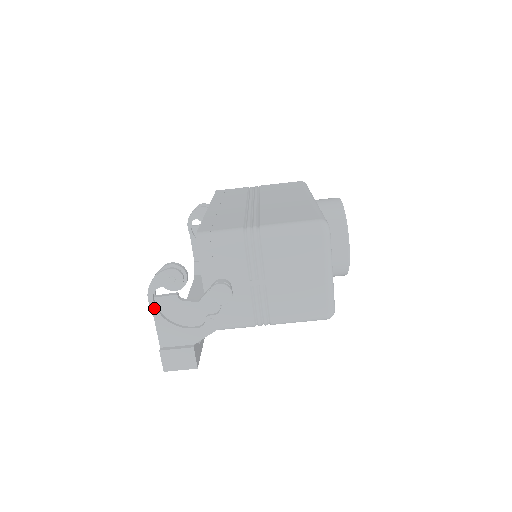
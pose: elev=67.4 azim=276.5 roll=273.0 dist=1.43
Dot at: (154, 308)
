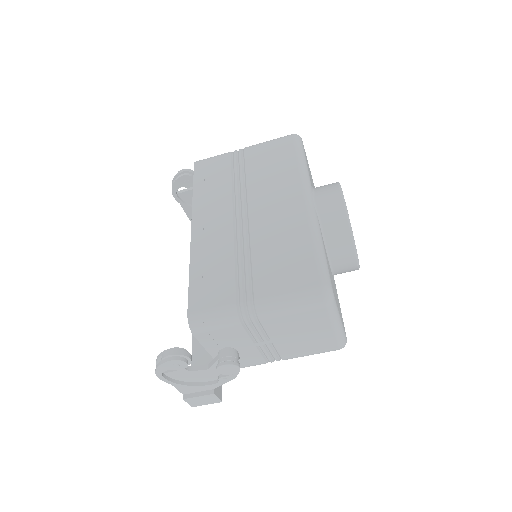
Dot at: (167, 381)
